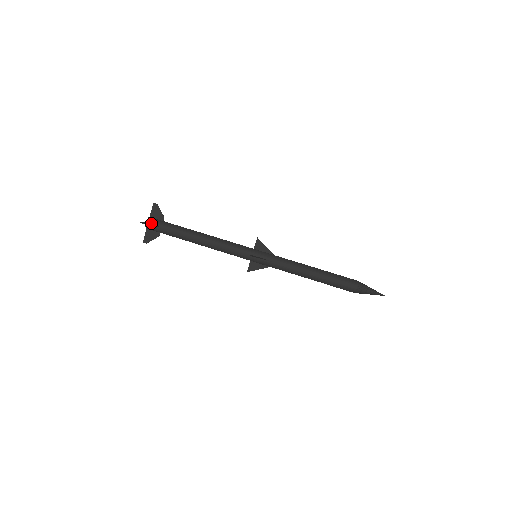
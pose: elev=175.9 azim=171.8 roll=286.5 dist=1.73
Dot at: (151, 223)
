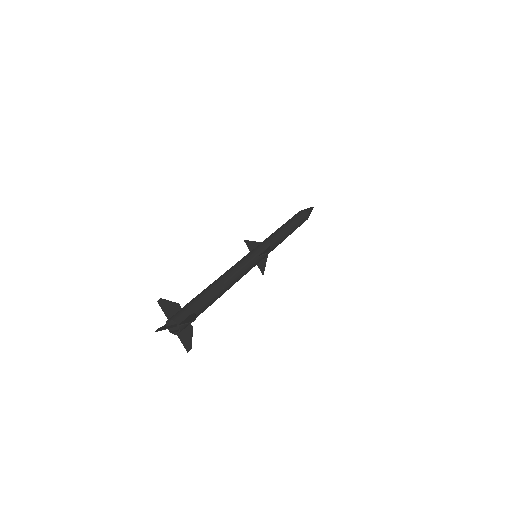
Dot at: (182, 320)
